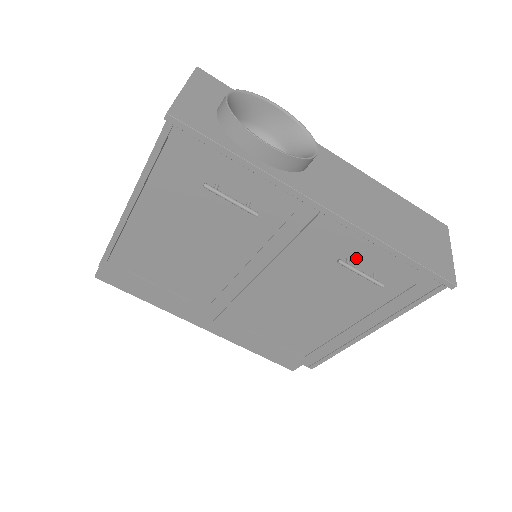
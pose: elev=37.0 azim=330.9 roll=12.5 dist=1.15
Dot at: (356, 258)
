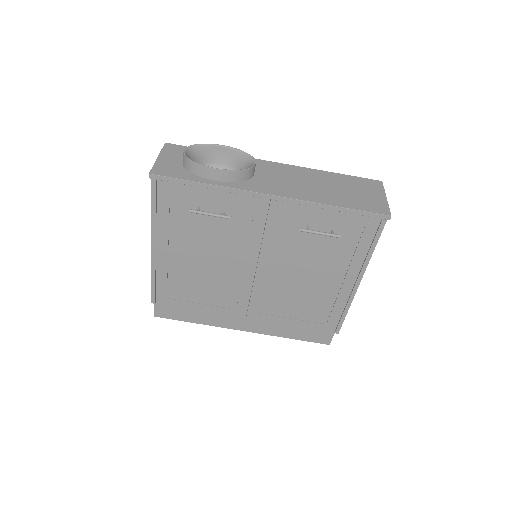
Dot at: (313, 224)
